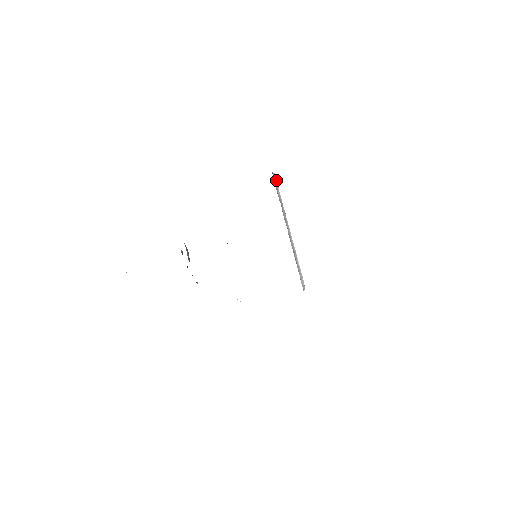
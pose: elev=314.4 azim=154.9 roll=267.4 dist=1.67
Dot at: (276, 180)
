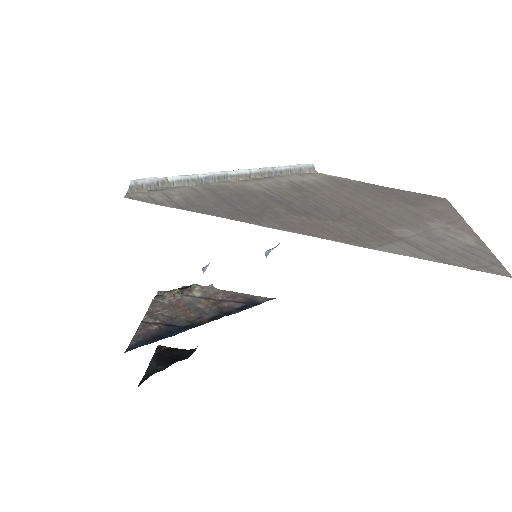
Dot at: (144, 181)
